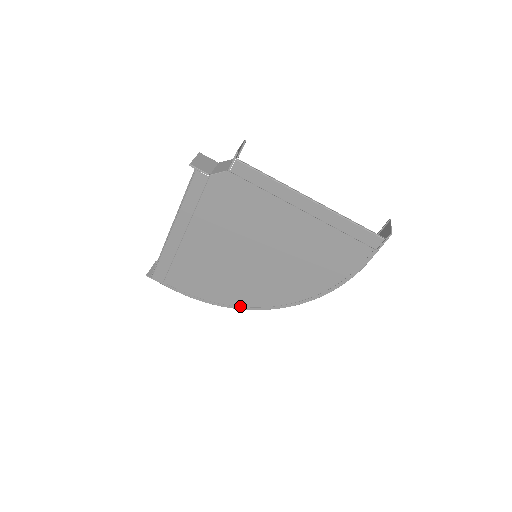
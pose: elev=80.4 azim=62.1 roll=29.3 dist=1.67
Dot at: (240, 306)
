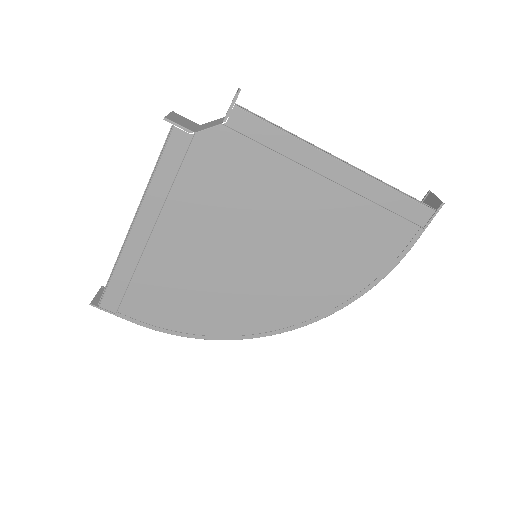
Dot at: (231, 335)
